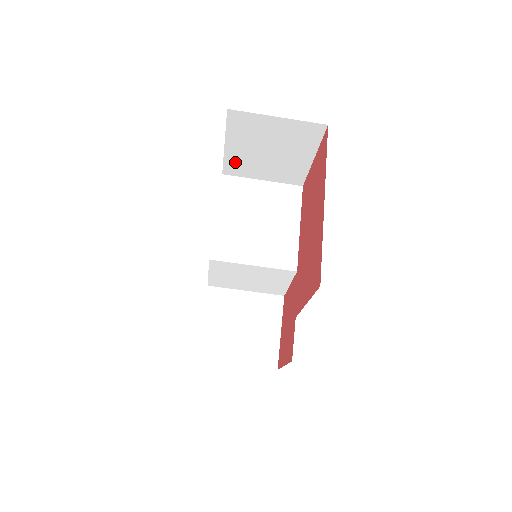
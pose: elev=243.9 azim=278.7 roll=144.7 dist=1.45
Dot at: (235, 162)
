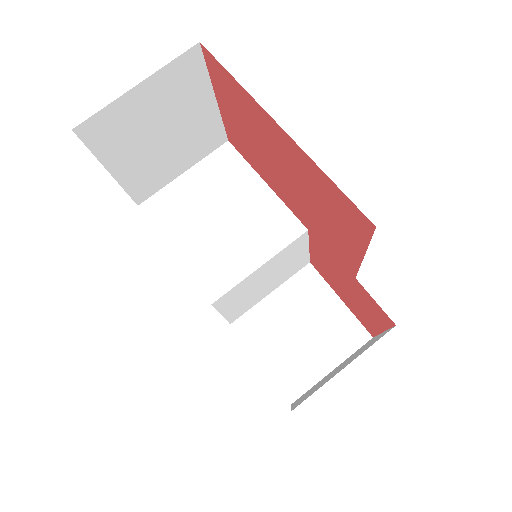
Dot at: (139, 181)
